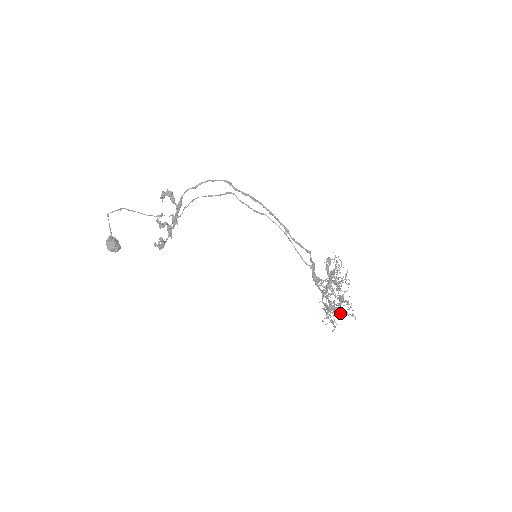
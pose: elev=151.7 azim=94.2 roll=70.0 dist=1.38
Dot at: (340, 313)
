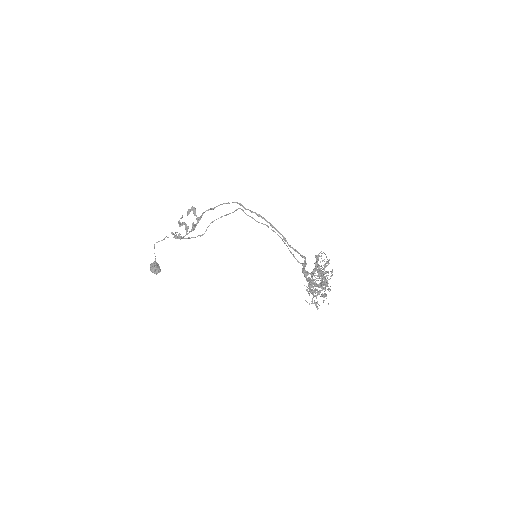
Dot at: (323, 296)
